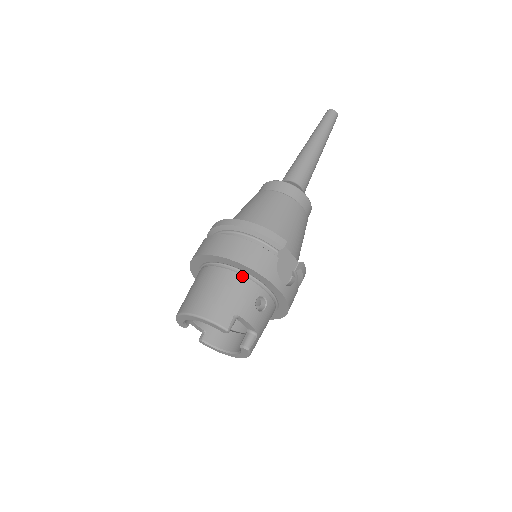
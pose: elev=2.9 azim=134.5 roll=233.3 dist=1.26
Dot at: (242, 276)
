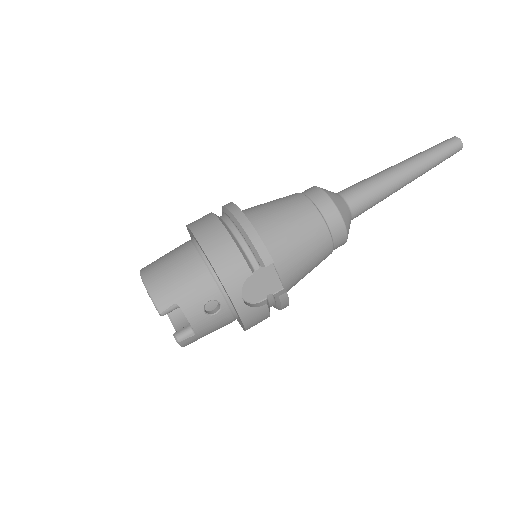
Dot at: (208, 271)
